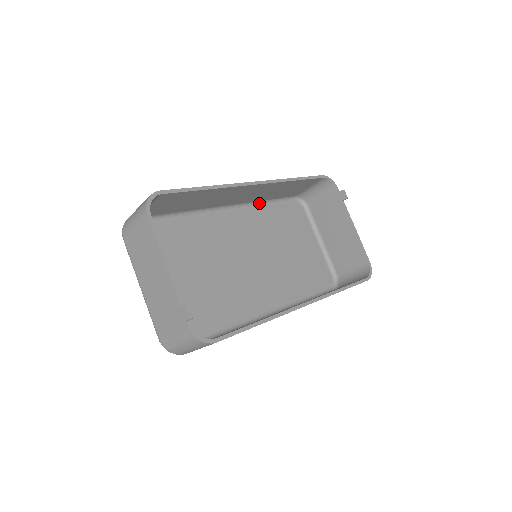
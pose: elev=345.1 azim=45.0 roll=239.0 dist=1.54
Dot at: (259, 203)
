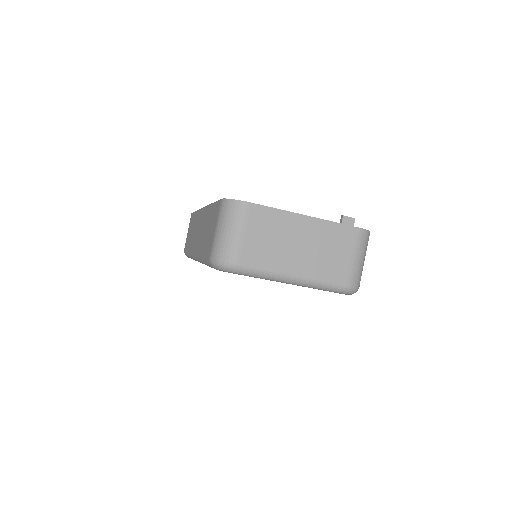
Dot at: occluded
